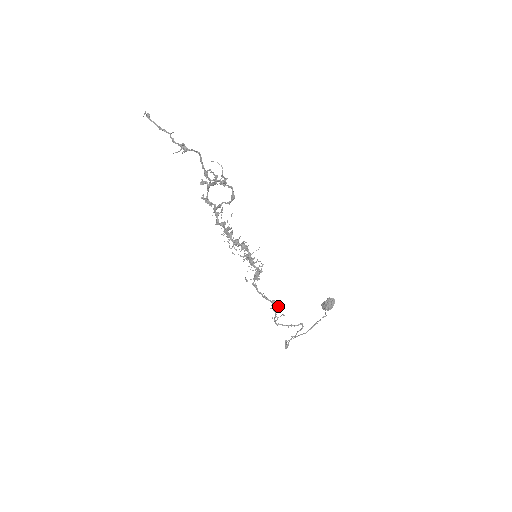
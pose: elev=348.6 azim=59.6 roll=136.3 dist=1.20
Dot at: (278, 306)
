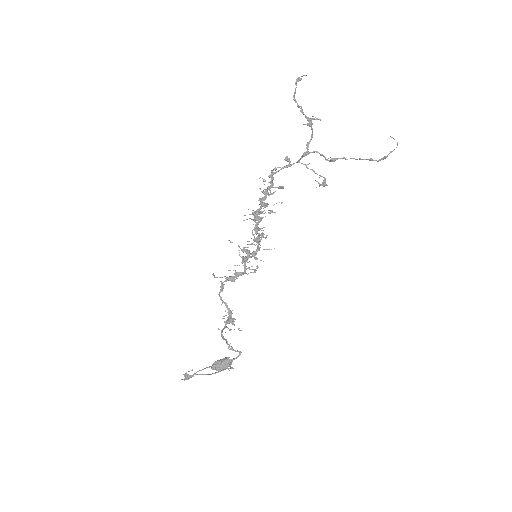
Dot at: (235, 319)
